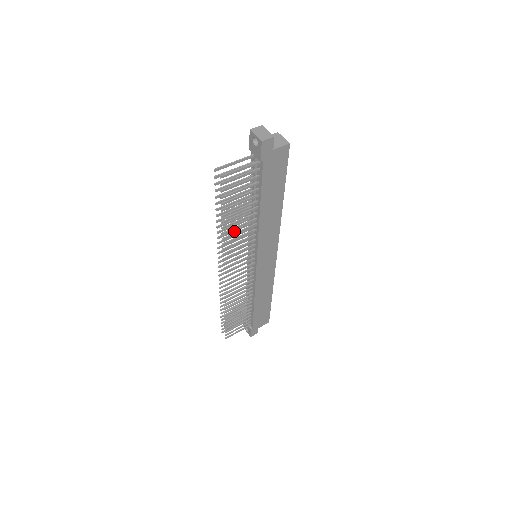
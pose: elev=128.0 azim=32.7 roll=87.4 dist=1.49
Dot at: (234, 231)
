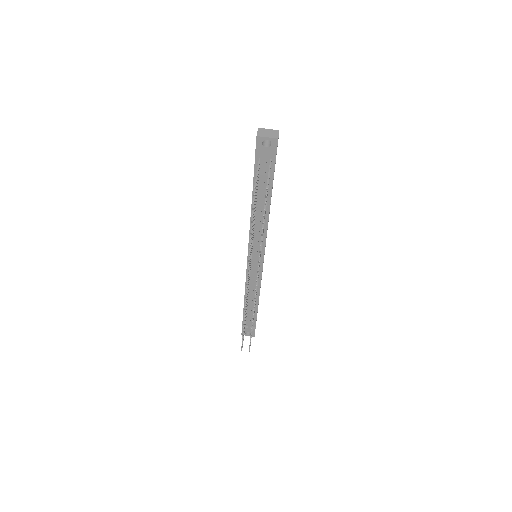
Dot at: occluded
